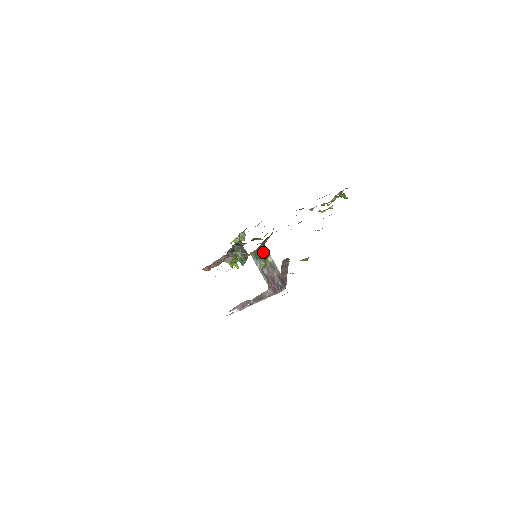
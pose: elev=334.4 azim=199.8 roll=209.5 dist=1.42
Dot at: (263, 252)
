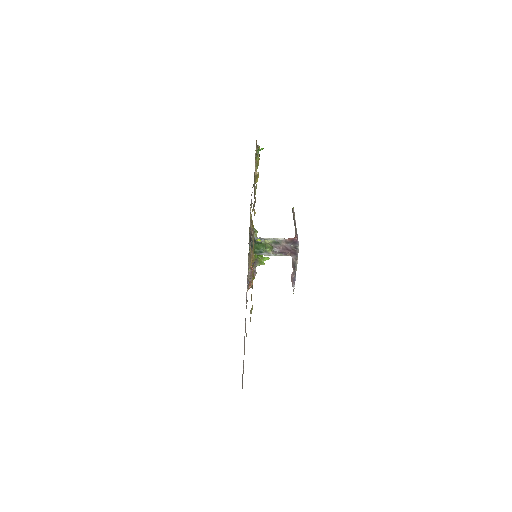
Dot at: (258, 246)
